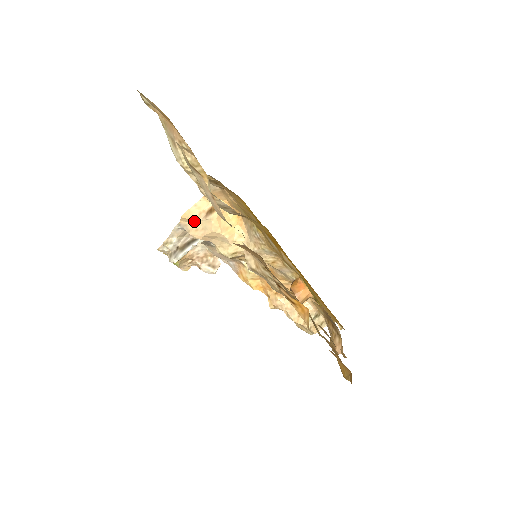
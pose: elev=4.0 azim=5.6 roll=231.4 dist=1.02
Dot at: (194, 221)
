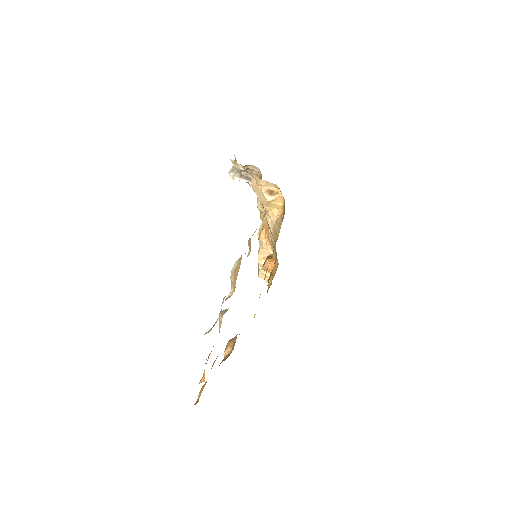
Dot at: (258, 184)
